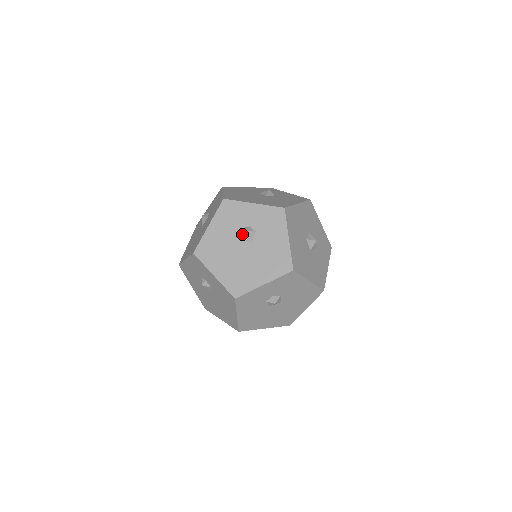
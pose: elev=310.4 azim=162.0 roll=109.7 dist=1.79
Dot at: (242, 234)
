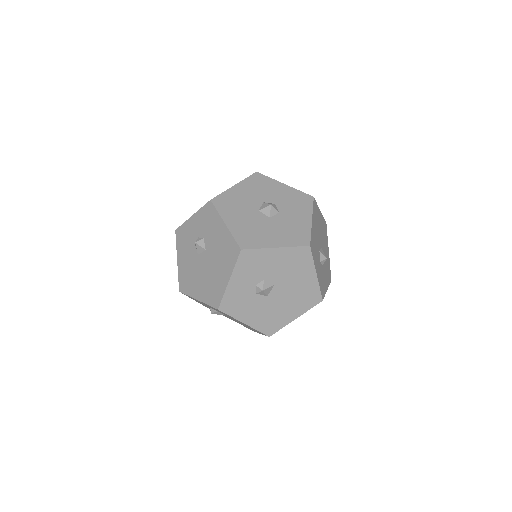
Dot at: (196, 249)
